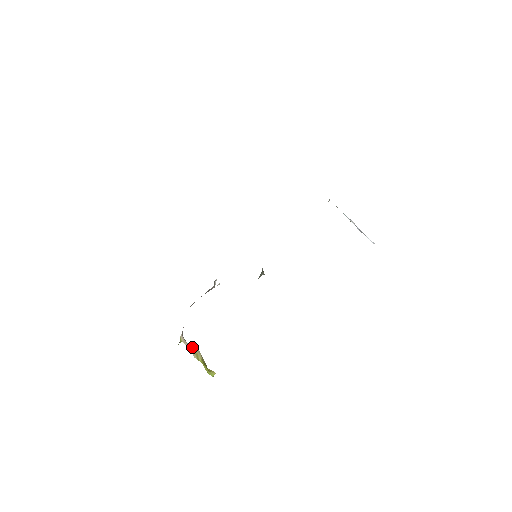
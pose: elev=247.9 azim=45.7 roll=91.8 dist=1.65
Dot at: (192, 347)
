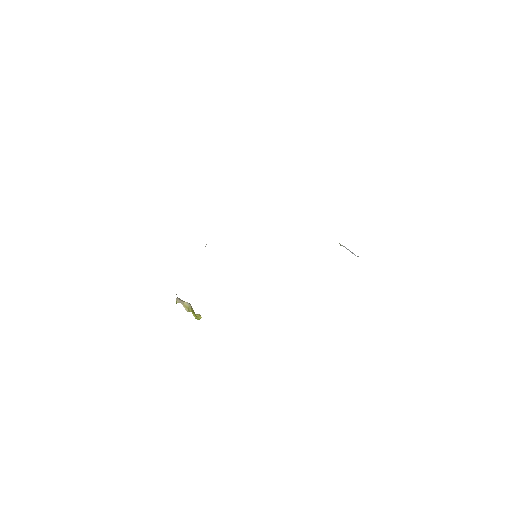
Dot at: (184, 302)
